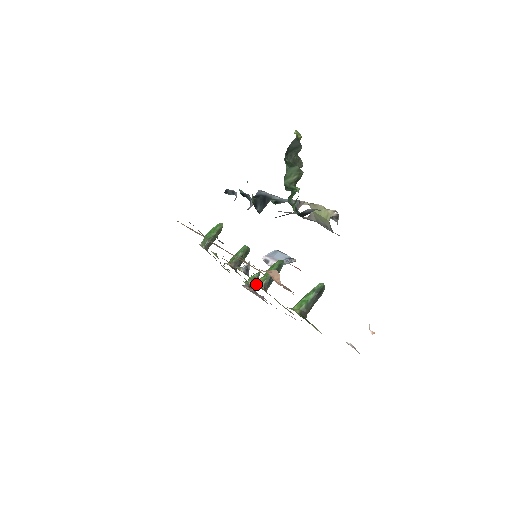
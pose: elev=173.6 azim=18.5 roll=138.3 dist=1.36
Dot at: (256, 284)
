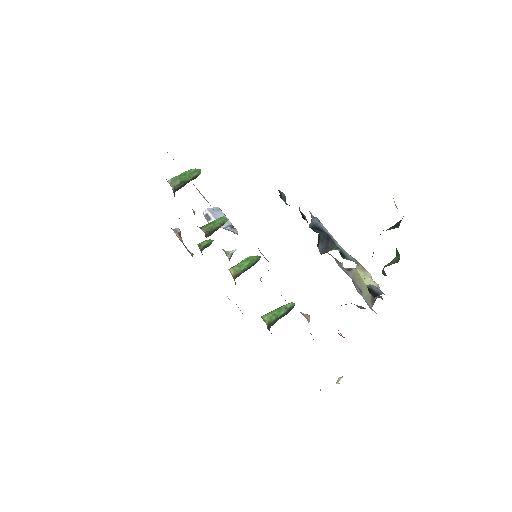
Dot at: (230, 272)
